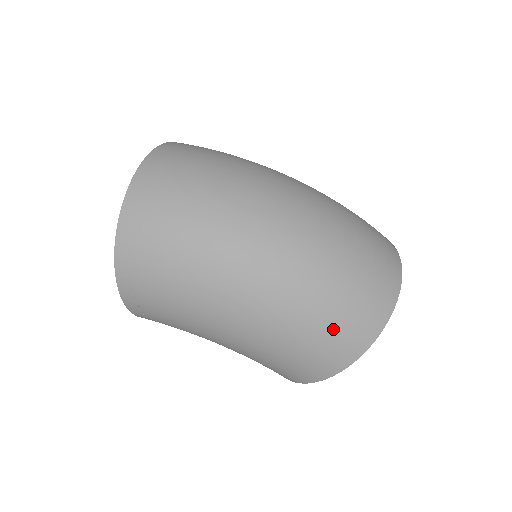
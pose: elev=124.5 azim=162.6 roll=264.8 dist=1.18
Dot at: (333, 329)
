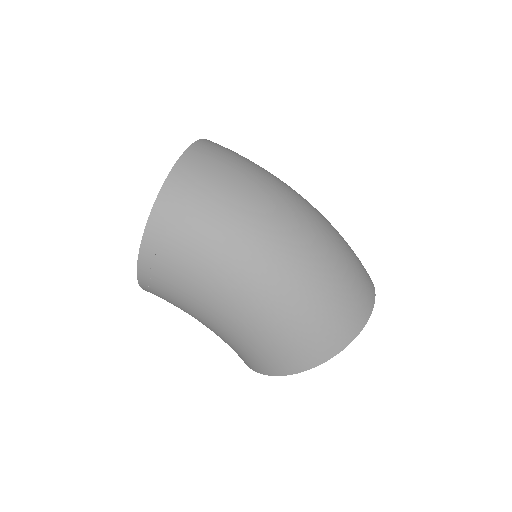
Dot at: (320, 325)
